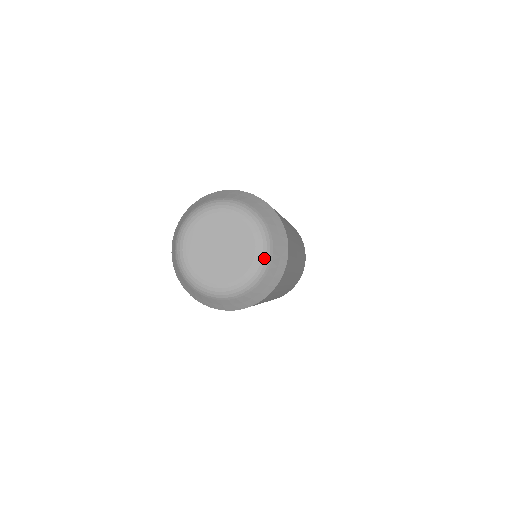
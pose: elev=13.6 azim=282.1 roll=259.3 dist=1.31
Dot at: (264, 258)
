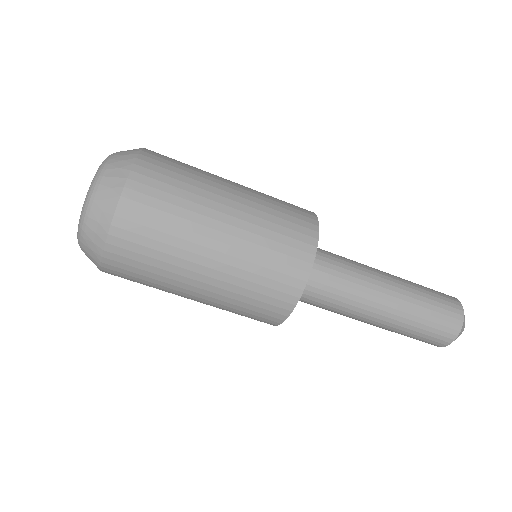
Dot at: (90, 189)
